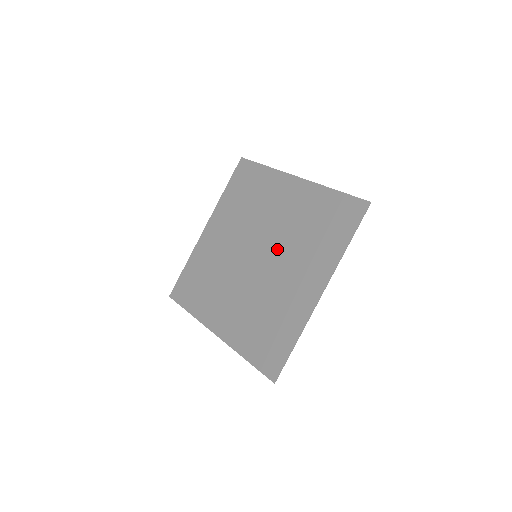
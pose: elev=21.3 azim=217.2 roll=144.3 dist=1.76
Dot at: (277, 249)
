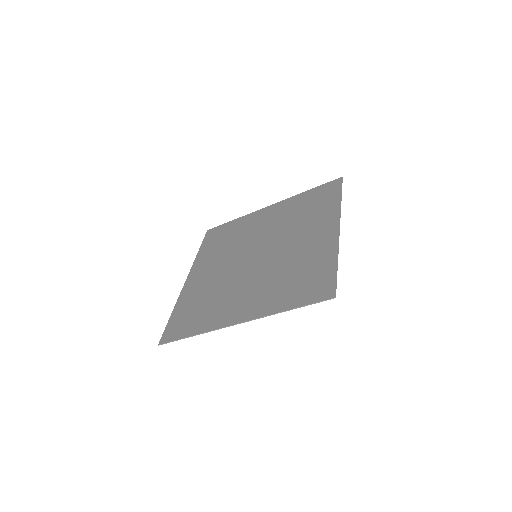
Dot at: (276, 239)
